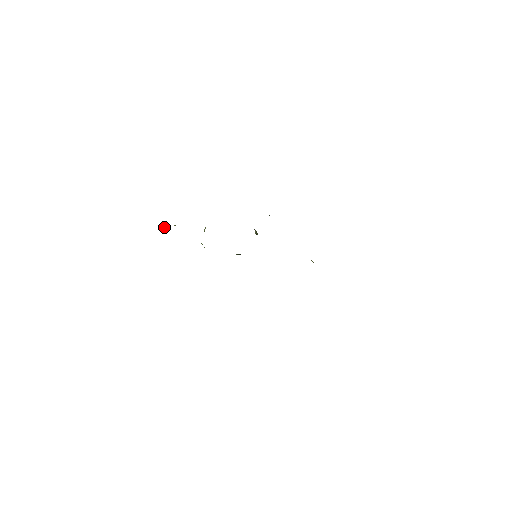
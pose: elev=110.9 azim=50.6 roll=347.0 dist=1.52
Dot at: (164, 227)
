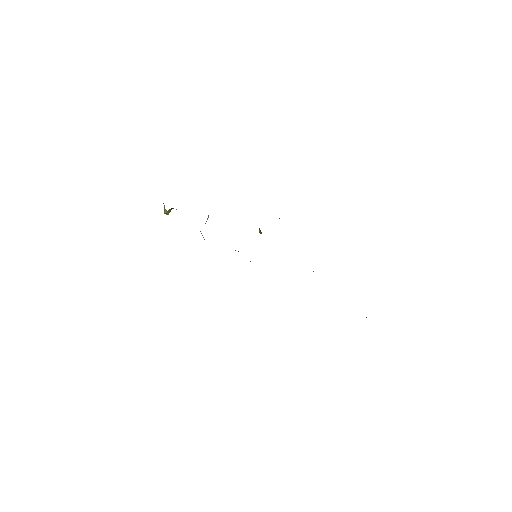
Dot at: (165, 209)
